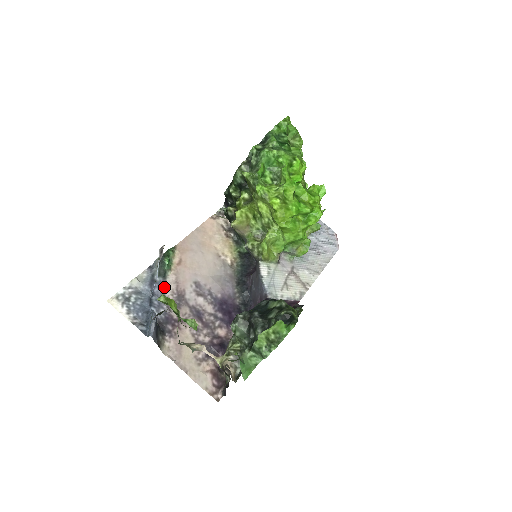
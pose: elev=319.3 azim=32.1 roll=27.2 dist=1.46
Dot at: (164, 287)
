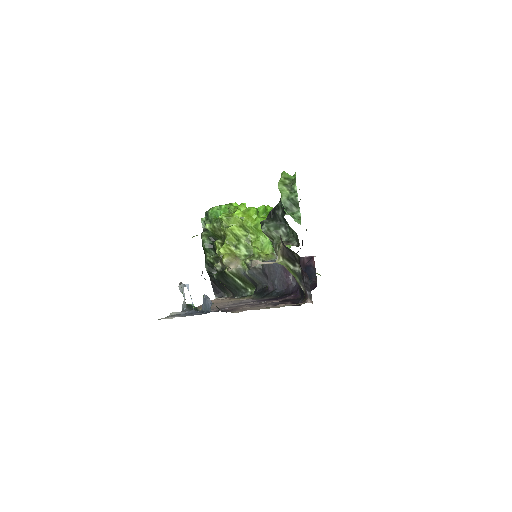
Dot at: occluded
